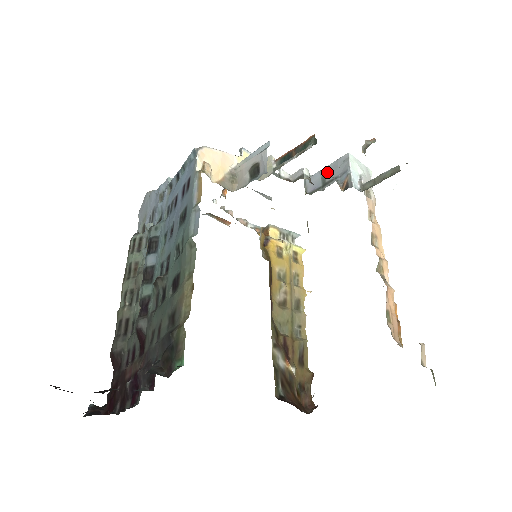
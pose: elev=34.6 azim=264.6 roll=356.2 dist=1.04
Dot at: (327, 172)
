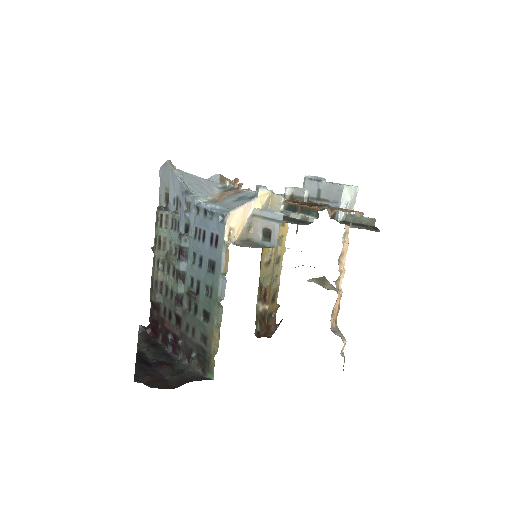
Dot at: (323, 189)
